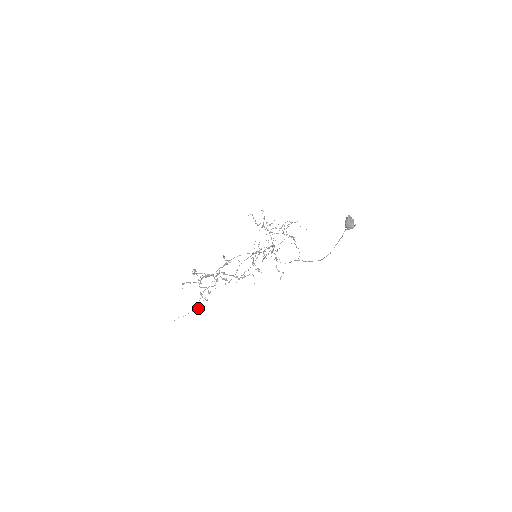
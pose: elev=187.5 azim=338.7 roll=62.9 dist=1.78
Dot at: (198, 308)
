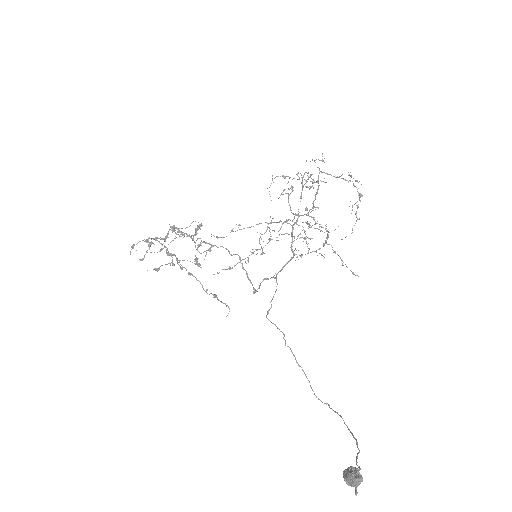
Dot at: (155, 270)
